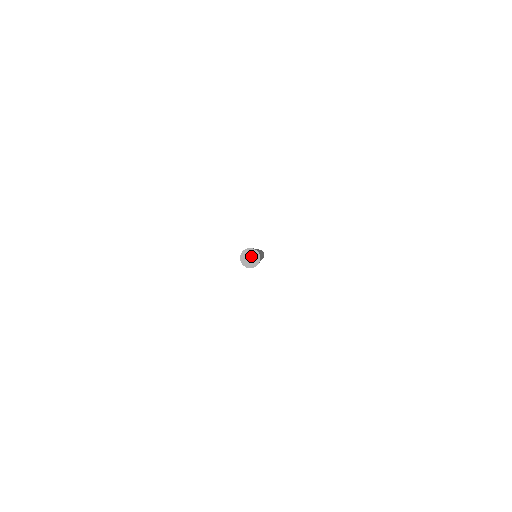
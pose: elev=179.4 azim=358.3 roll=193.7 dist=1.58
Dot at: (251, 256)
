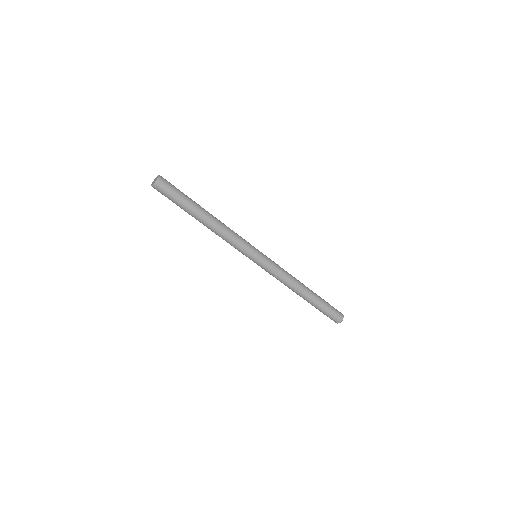
Dot at: (156, 179)
